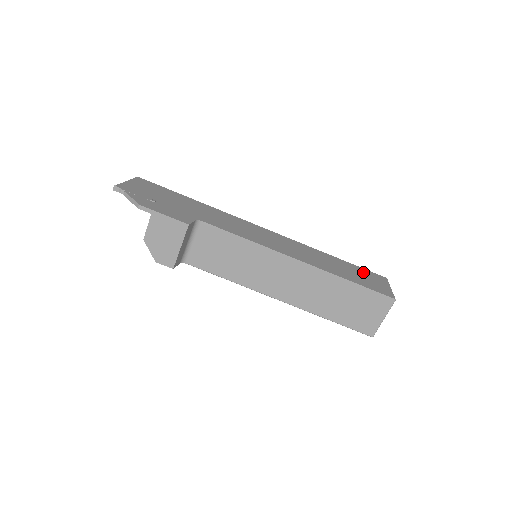
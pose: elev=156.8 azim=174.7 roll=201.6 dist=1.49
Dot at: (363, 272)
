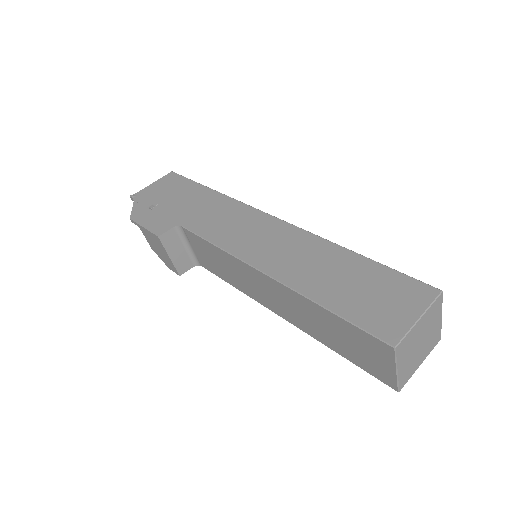
Dot at: (386, 282)
